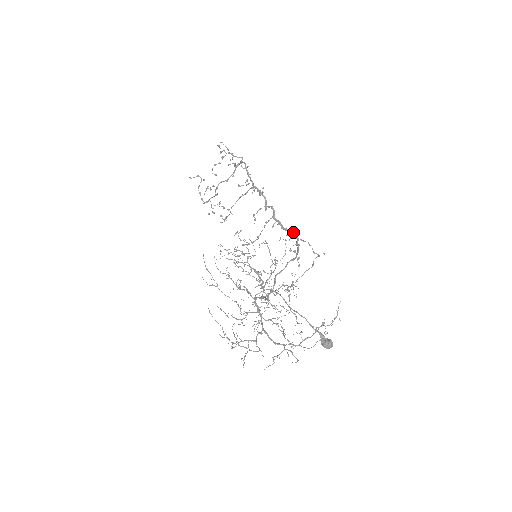
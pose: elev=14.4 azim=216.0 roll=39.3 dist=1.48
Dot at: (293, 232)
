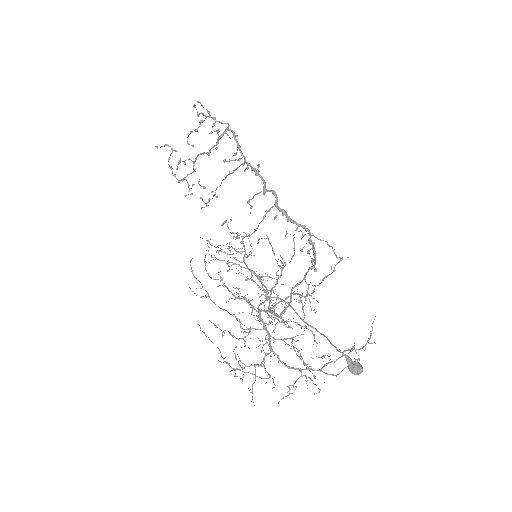
Dot at: (304, 226)
